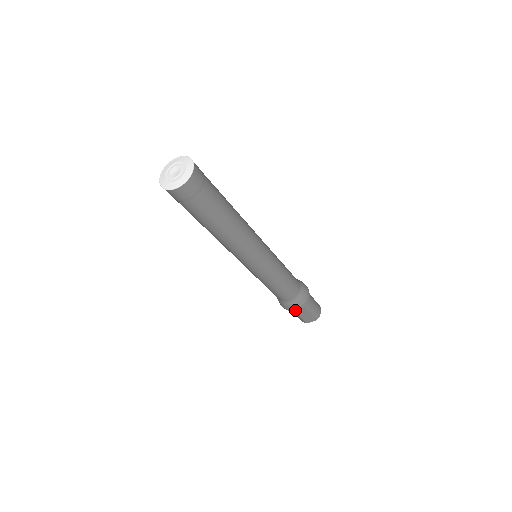
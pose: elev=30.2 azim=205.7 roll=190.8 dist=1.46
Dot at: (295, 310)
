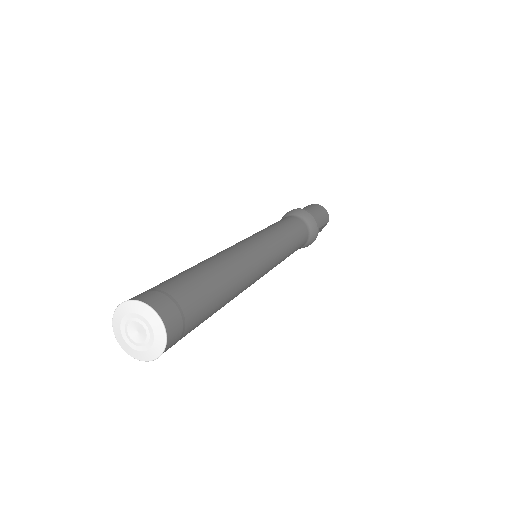
Dot at: occluded
